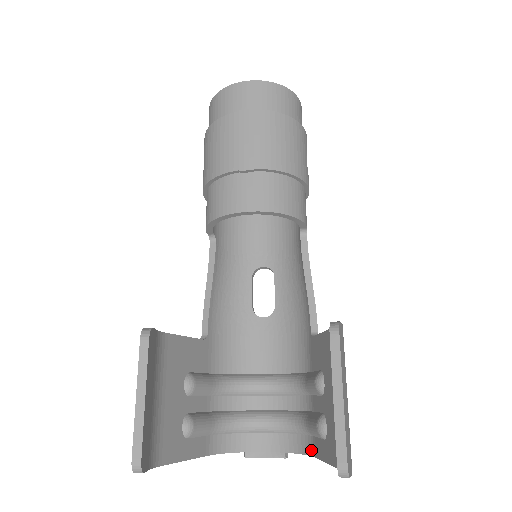
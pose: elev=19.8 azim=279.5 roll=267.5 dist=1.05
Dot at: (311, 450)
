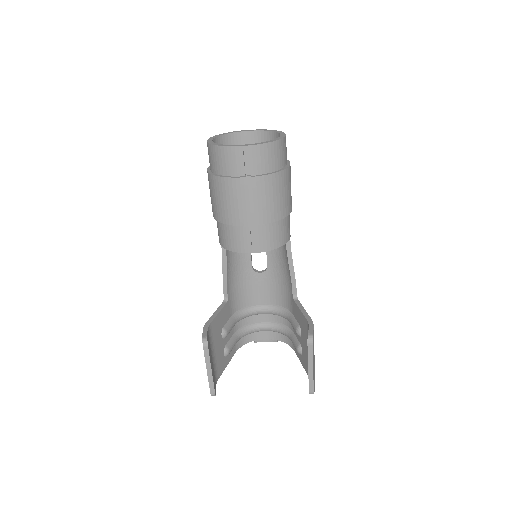
Dot at: (292, 346)
